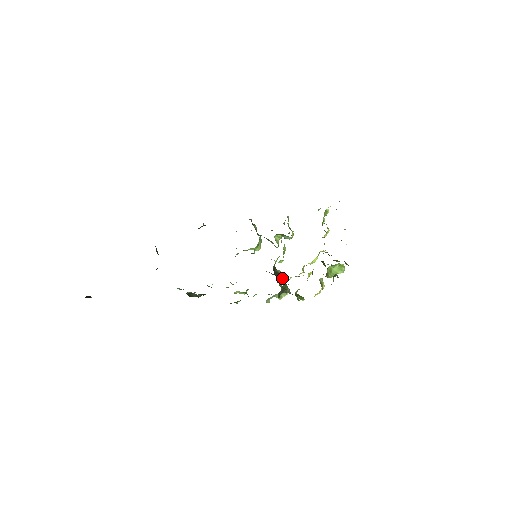
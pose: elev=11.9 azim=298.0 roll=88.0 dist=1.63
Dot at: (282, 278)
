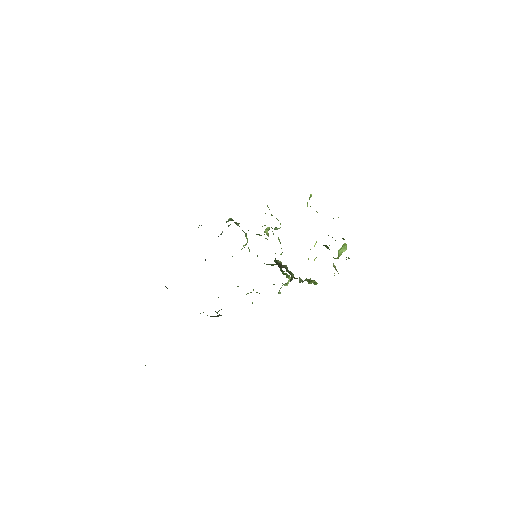
Dot at: (286, 268)
